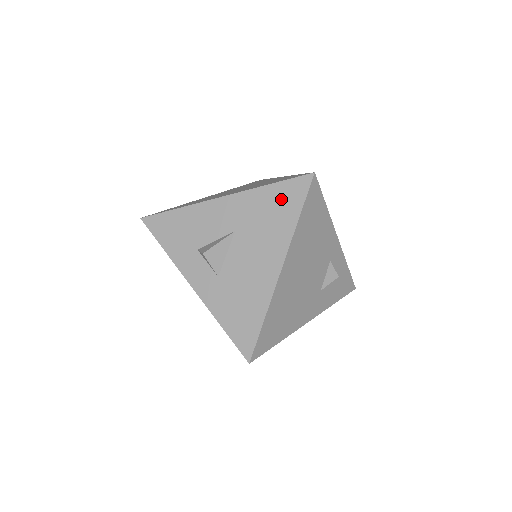
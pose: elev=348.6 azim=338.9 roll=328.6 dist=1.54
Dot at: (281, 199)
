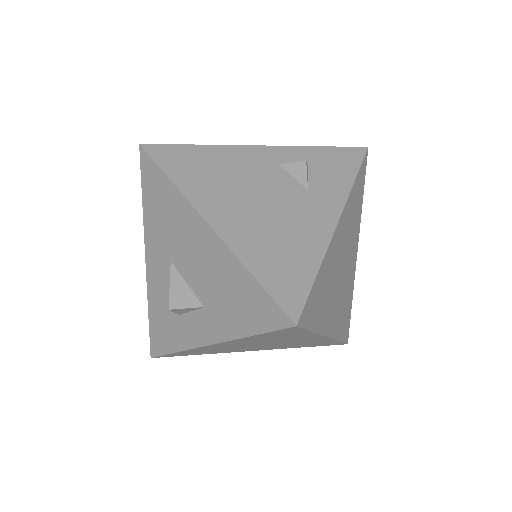
Dot at: (153, 193)
